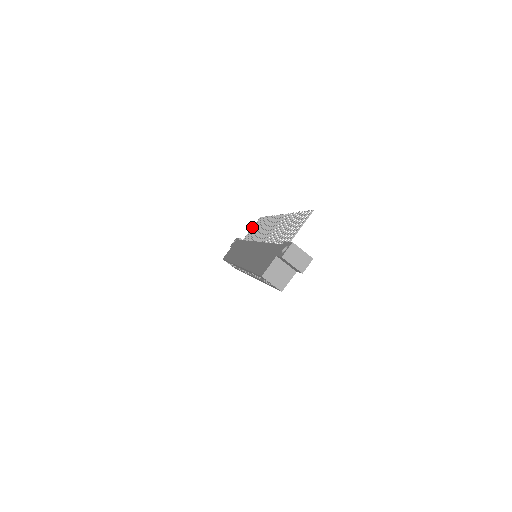
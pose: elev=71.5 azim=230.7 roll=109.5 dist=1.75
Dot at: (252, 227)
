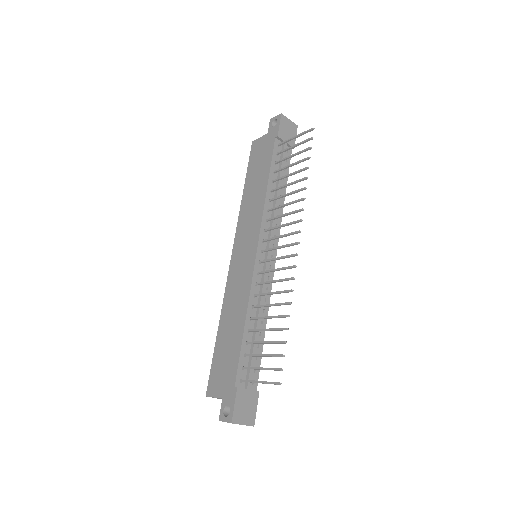
Dot at: (297, 135)
